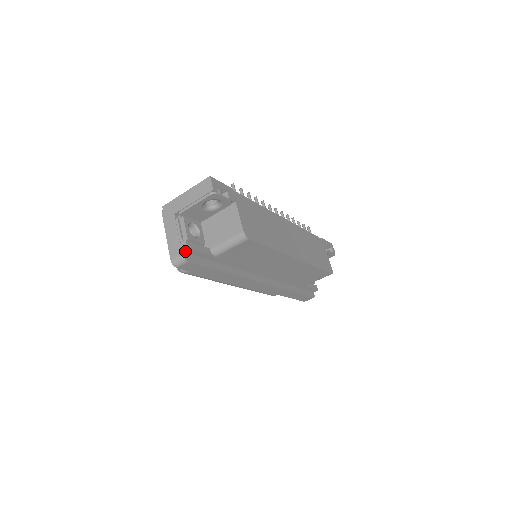
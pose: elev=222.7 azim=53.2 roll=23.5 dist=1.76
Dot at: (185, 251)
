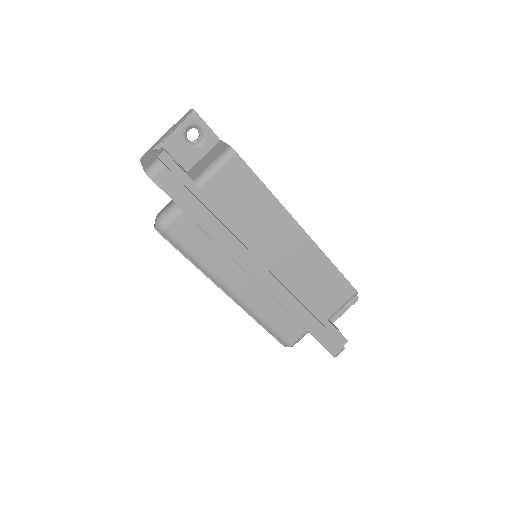
Dot at: (162, 160)
